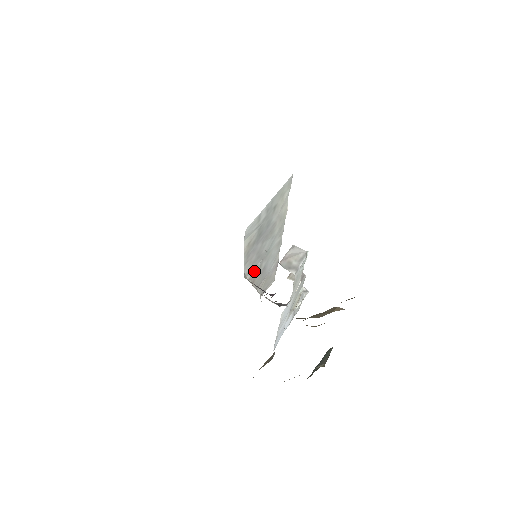
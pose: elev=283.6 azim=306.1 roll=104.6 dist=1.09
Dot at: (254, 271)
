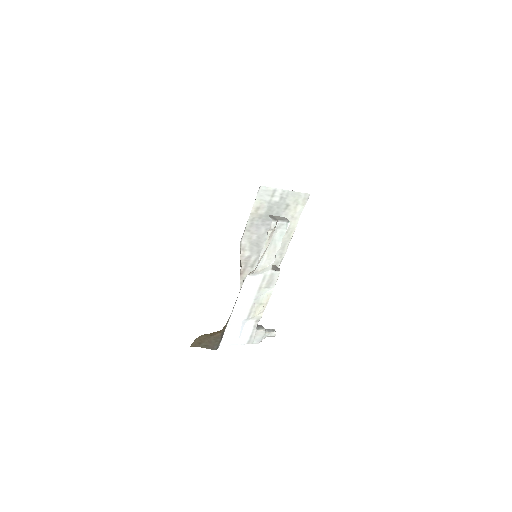
Dot at: (248, 257)
